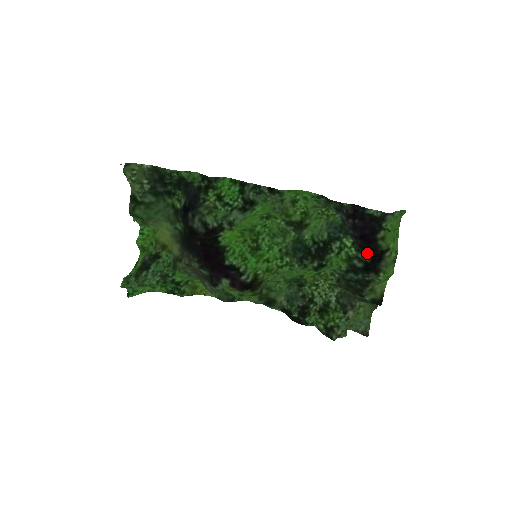
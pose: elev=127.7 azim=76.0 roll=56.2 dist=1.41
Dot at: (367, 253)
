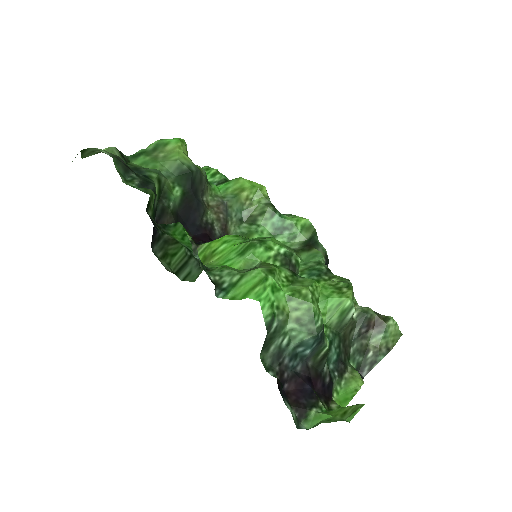
Dot at: (321, 382)
